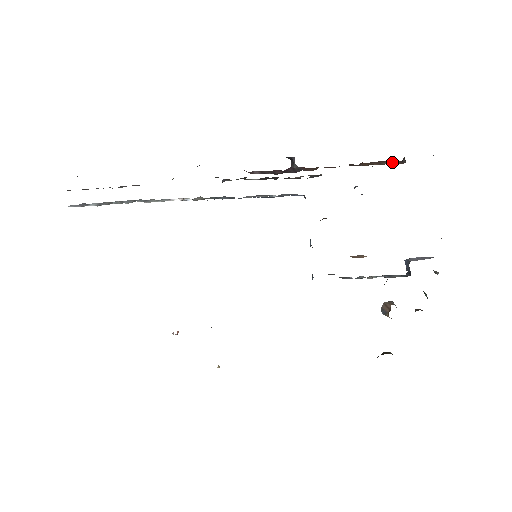
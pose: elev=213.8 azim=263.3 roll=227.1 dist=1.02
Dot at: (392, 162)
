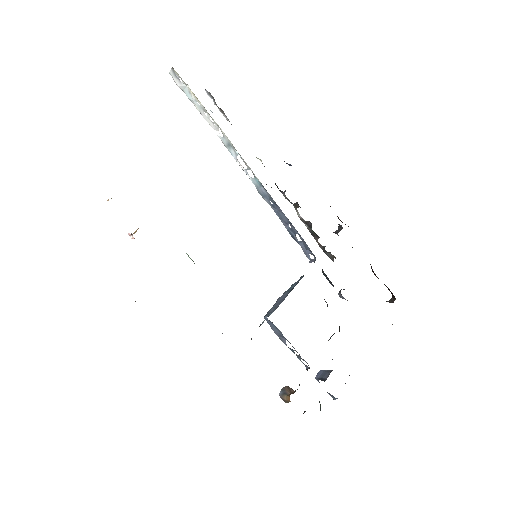
Dot at: occluded
